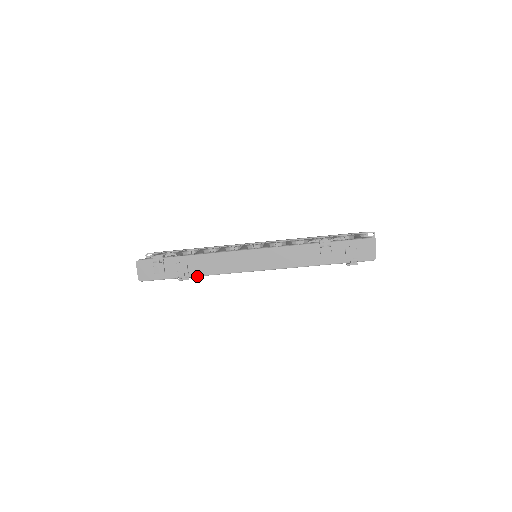
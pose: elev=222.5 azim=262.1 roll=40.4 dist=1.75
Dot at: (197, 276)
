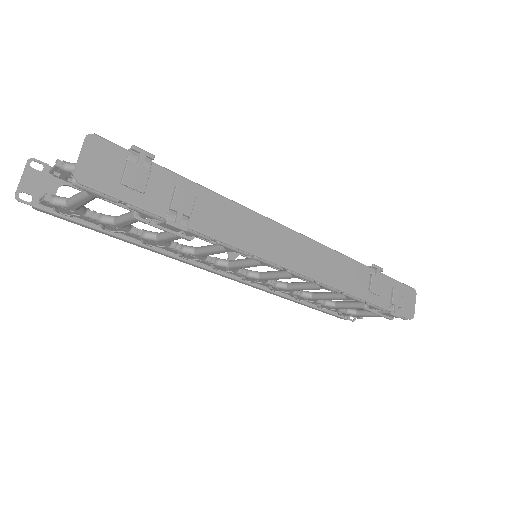
Dot at: (201, 232)
